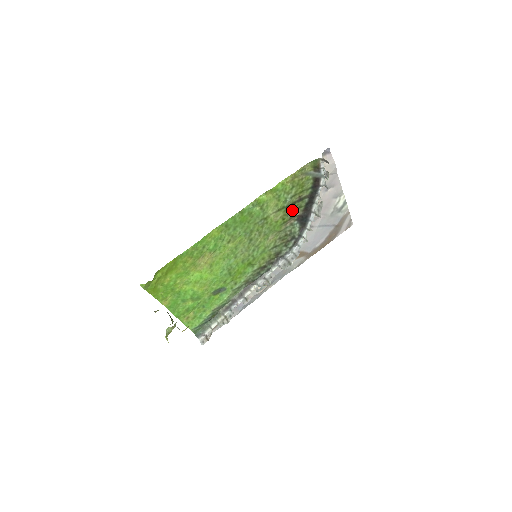
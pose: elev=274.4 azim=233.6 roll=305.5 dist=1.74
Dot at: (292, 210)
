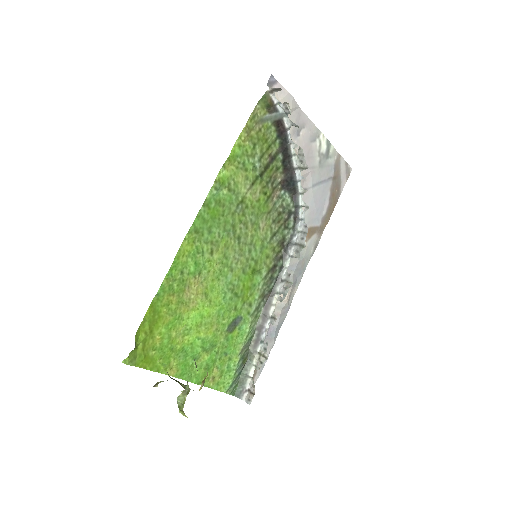
Dot at: (269, 177)
